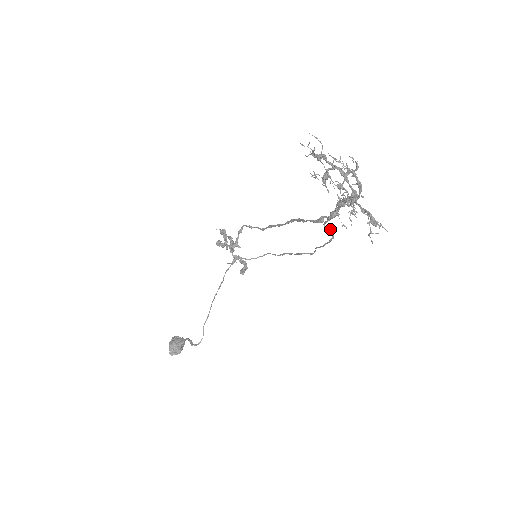
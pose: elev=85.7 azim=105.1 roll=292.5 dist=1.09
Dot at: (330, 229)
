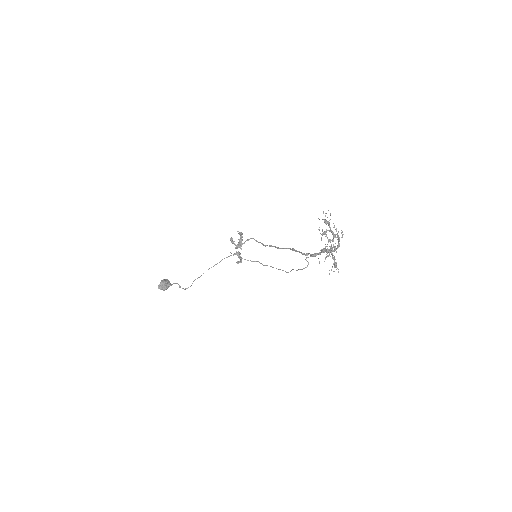
Dot at: (308, 262)
